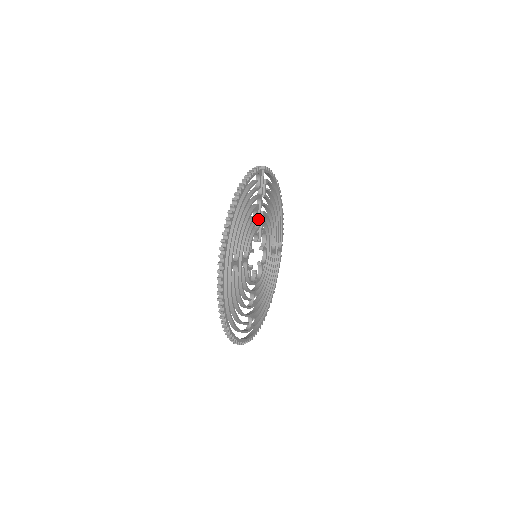
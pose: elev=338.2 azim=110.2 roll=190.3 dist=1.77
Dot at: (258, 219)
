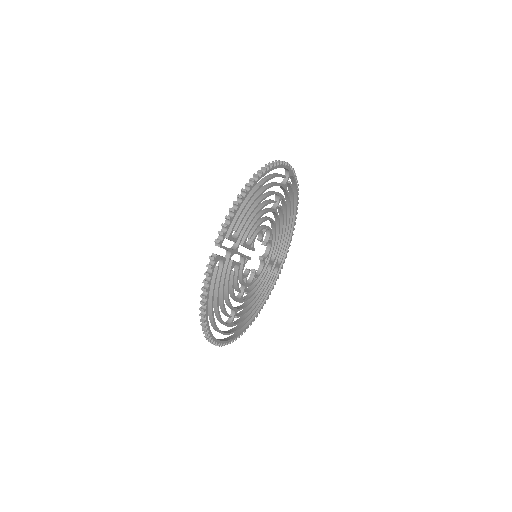
Dot at: occluded
